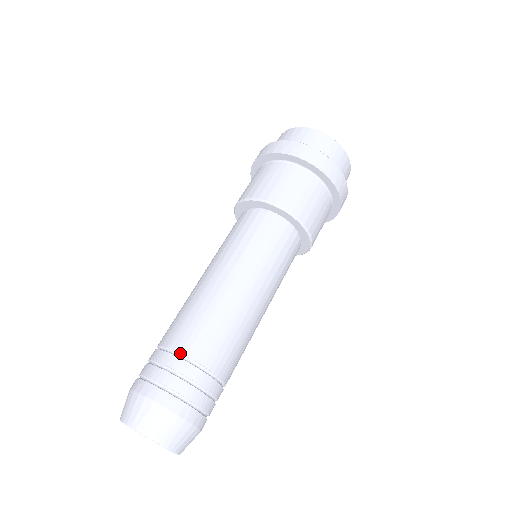
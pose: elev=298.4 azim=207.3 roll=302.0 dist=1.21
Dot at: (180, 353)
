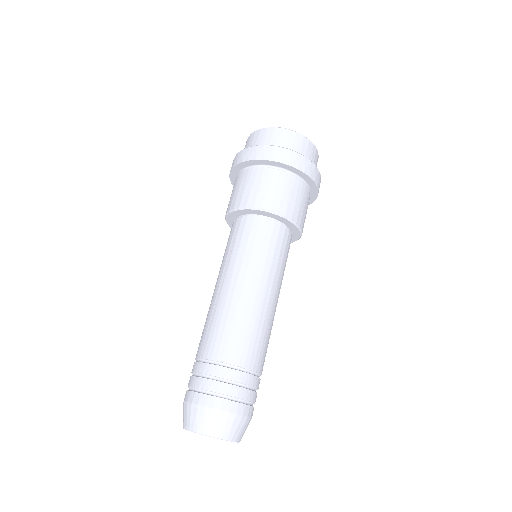
Dot at: (238, 366)
